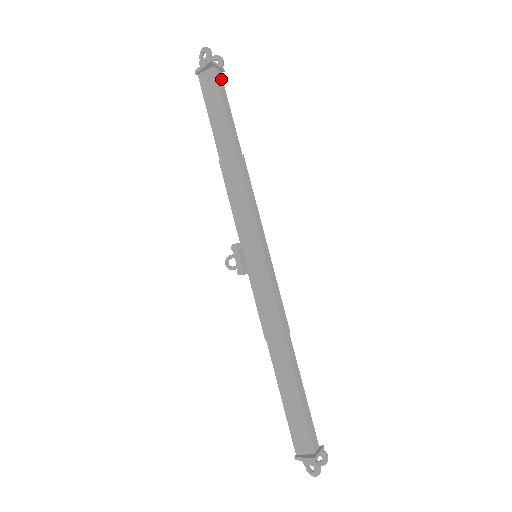
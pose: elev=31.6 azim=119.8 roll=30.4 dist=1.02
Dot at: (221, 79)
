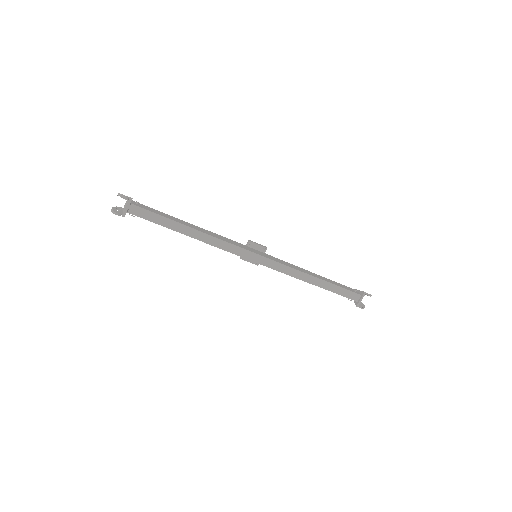
Dot at: (138, 209)
